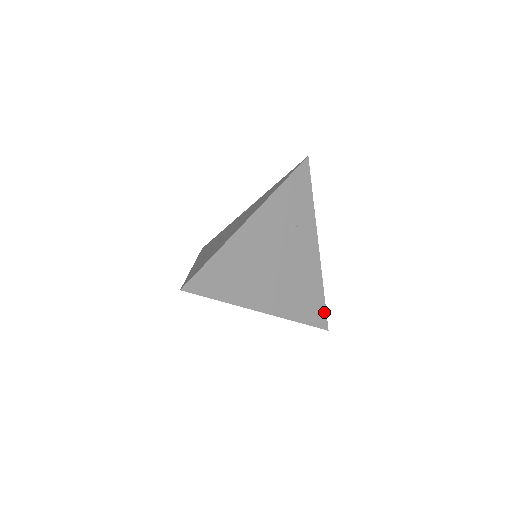
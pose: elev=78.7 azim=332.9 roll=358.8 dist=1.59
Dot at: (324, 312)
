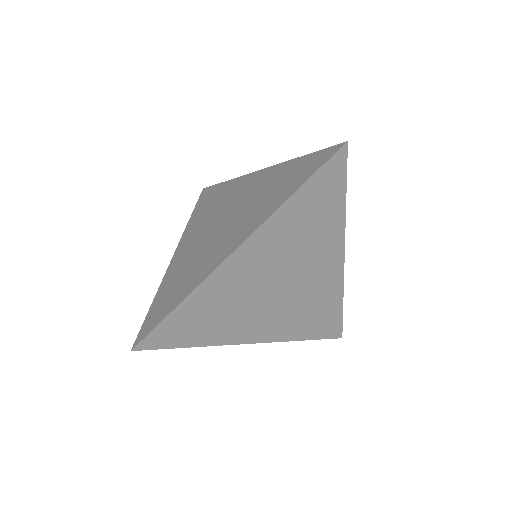
Dot at: (339, 323)
